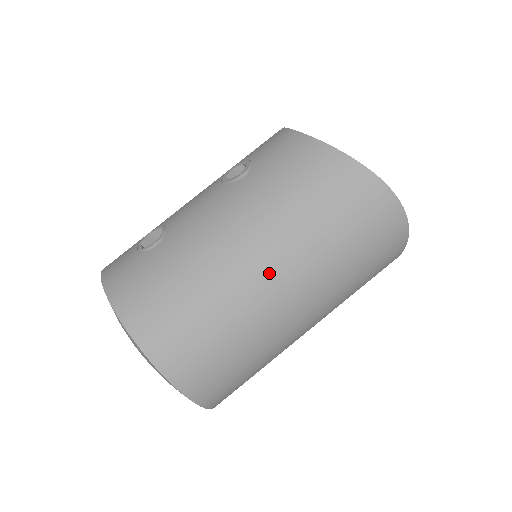
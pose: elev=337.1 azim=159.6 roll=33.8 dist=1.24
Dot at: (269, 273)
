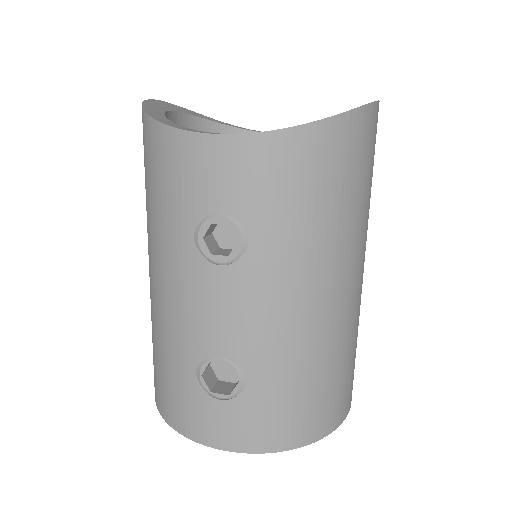
Dot at: (353, 282)
